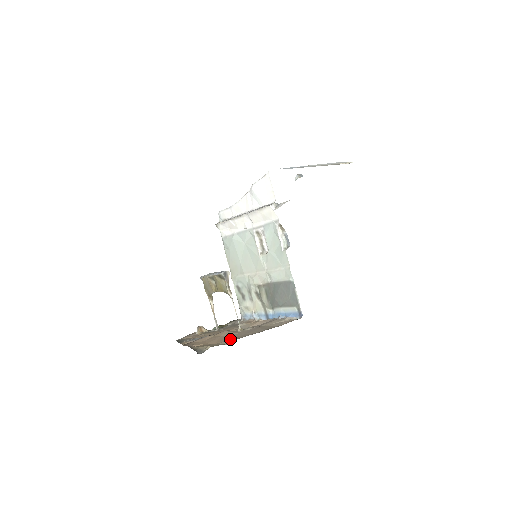
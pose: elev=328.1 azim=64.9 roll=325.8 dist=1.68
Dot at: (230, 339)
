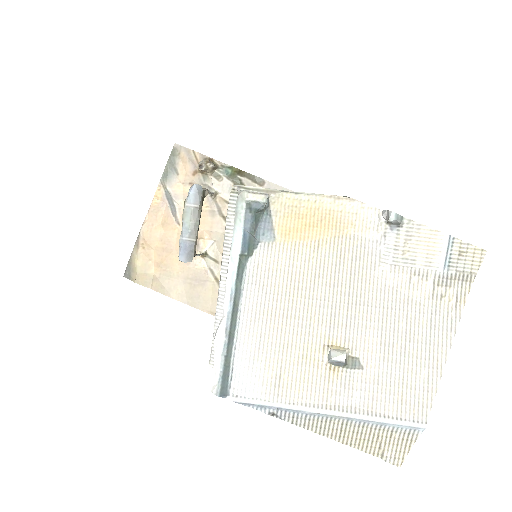
Dot at: (165, 279)
